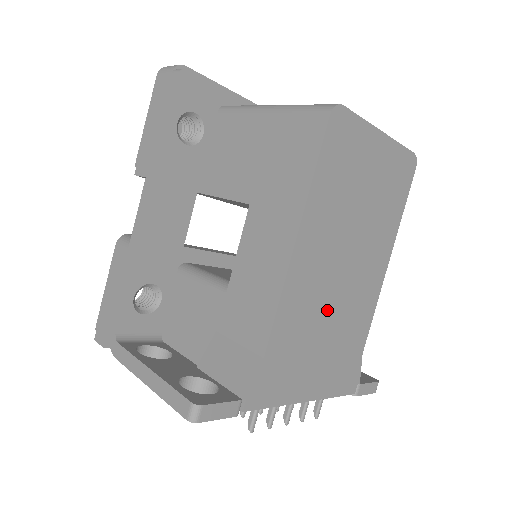
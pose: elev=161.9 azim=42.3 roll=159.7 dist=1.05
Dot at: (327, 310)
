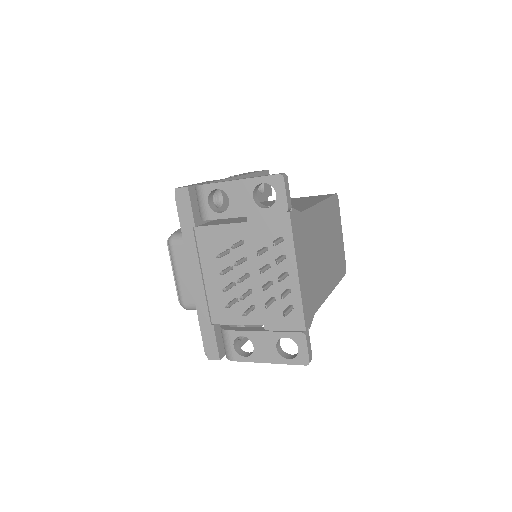
Dot at: (316, 251)
